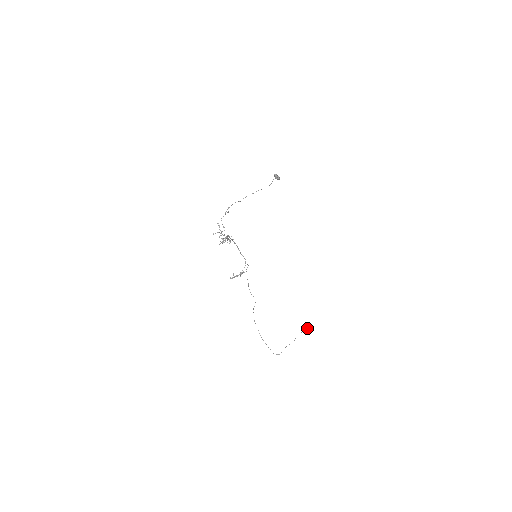
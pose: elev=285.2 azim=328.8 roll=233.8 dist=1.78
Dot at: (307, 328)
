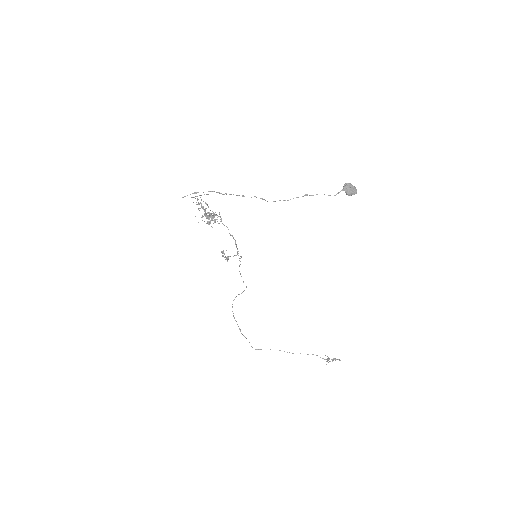
Dot at: (327, 360)
